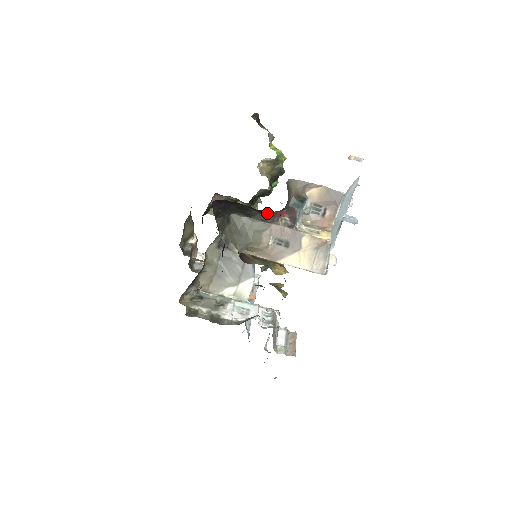
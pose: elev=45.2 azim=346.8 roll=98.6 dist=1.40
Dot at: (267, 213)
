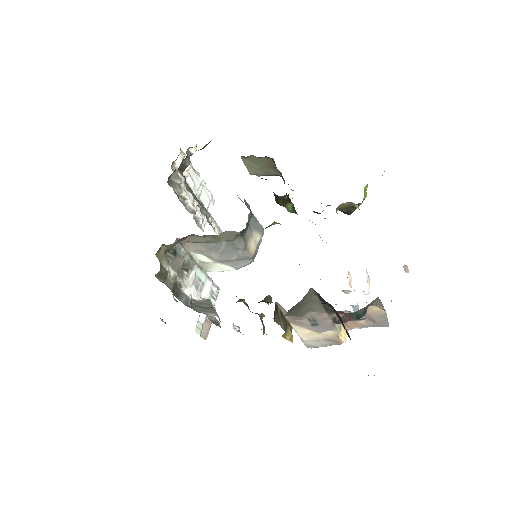
Dot at: occluded
